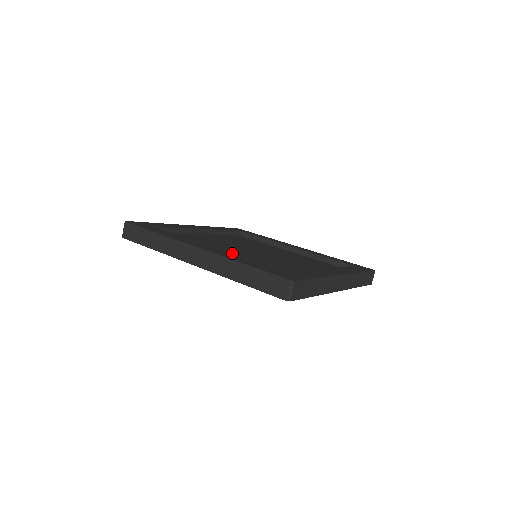
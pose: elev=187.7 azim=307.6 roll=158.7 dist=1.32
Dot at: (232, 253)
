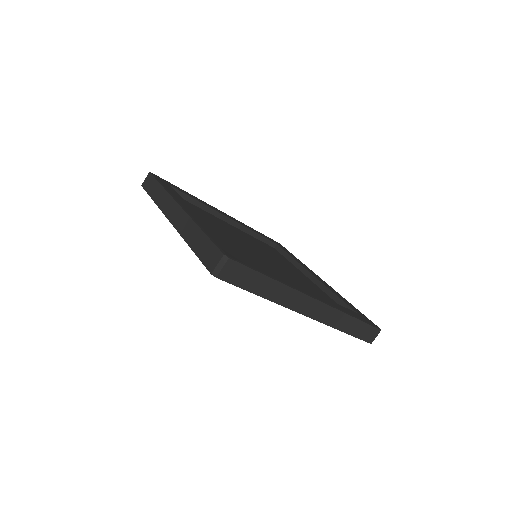
Dot at: (223, 235)
